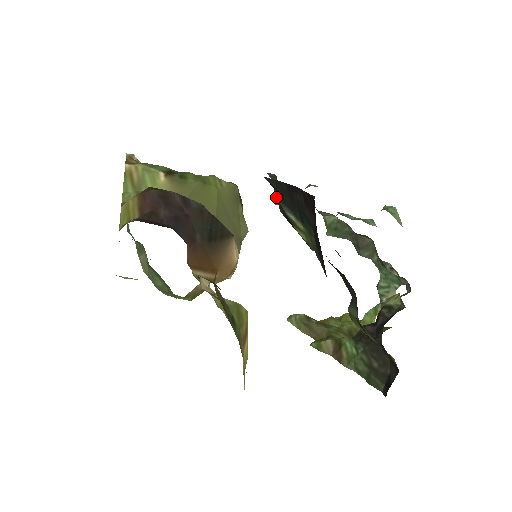
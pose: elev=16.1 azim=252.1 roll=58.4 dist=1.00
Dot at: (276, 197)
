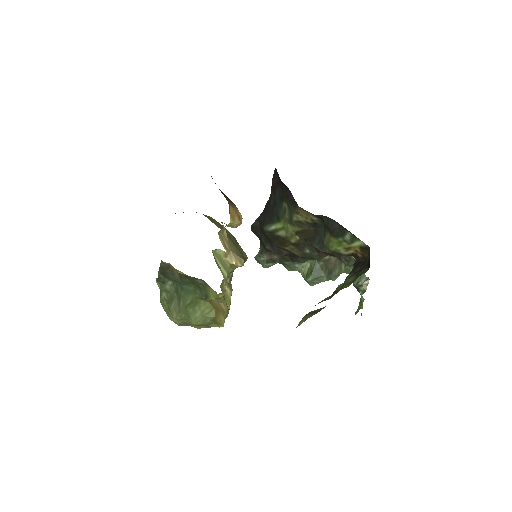
Dot at: (263, 250)
